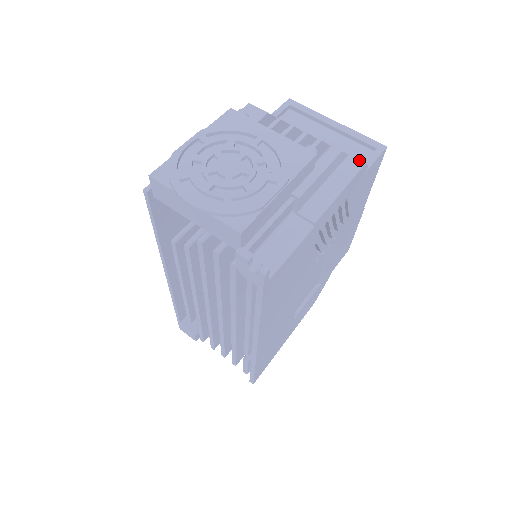
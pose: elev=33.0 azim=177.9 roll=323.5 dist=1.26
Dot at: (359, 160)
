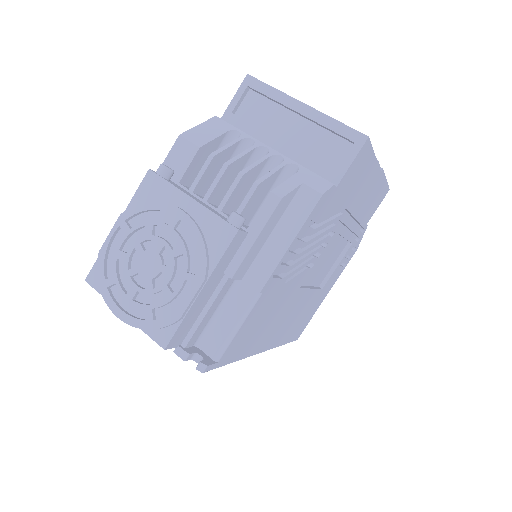
Dot at: (329, 168)
